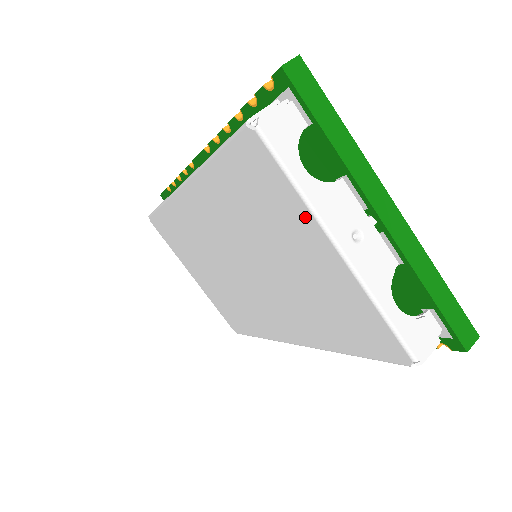
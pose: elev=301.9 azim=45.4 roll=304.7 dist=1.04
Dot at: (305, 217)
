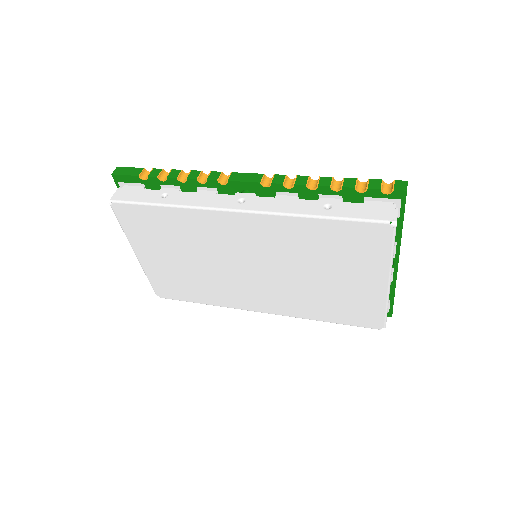
Dot at: (382, 267)
